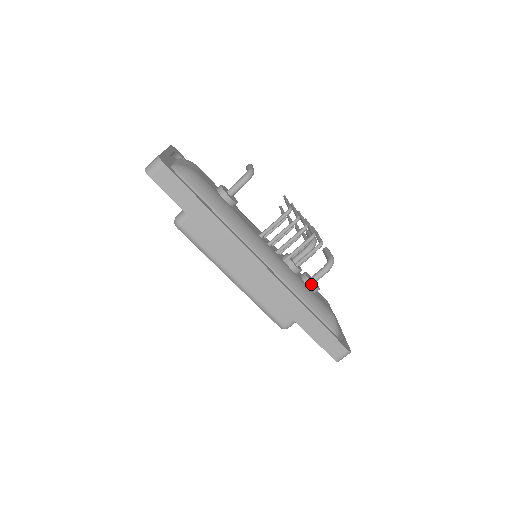
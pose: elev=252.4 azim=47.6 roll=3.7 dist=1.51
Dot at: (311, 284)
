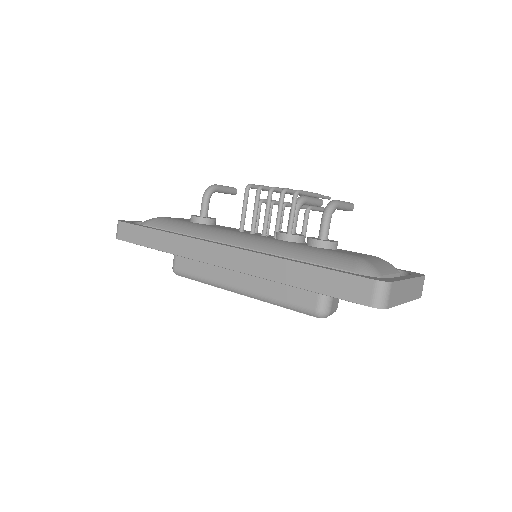
Dot at: (312, 241)
